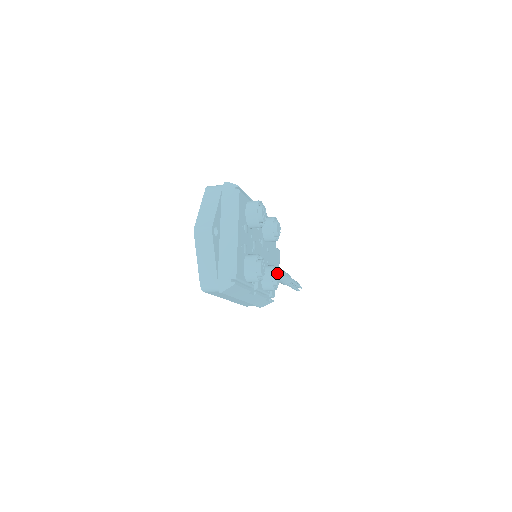
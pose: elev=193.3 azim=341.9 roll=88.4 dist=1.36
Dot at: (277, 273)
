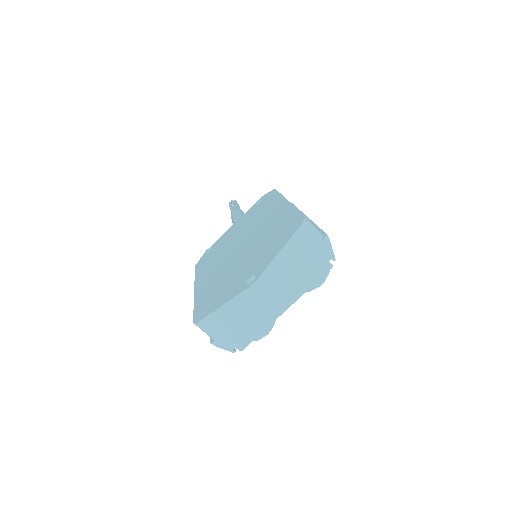
Dot at: occluded
